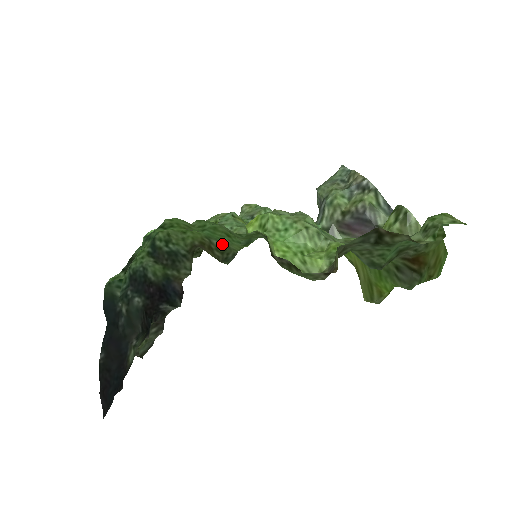
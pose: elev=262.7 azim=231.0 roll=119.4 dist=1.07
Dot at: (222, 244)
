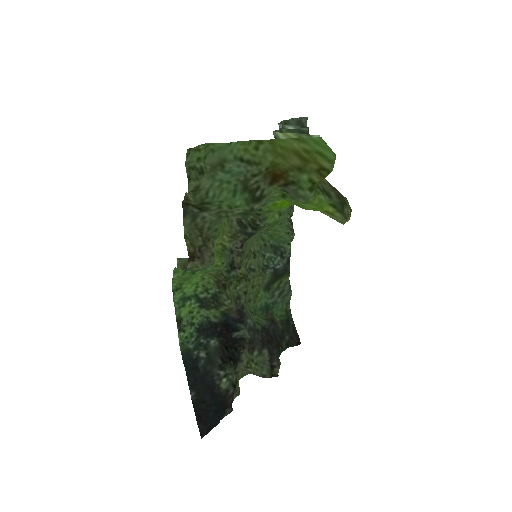
Dot at: (213, 271)
